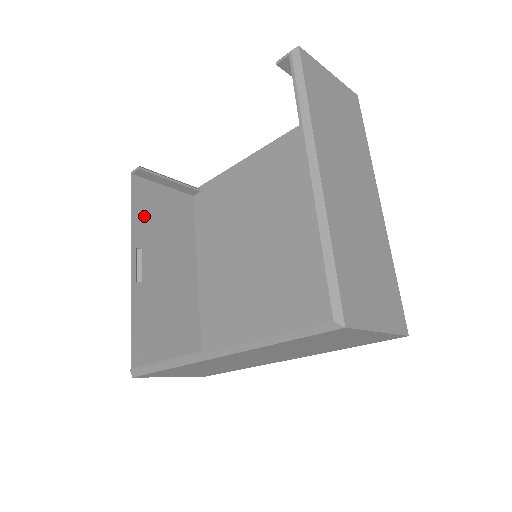
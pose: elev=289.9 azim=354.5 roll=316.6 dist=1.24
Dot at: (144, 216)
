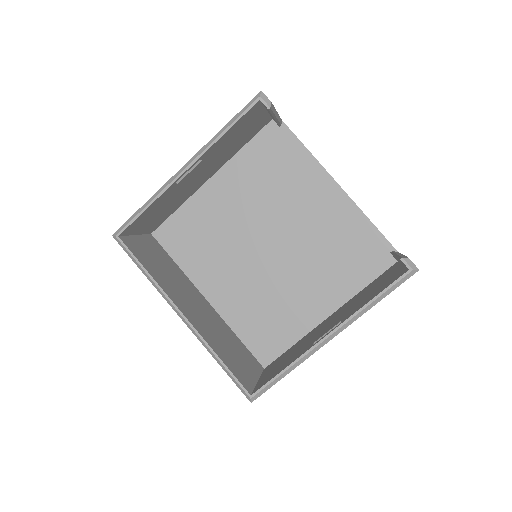
Dot at: (229, 135)
